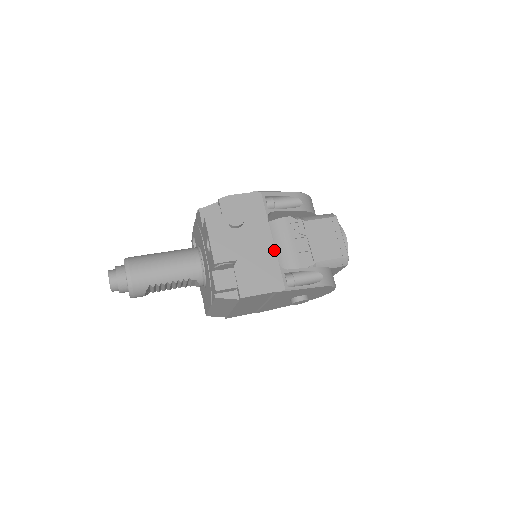
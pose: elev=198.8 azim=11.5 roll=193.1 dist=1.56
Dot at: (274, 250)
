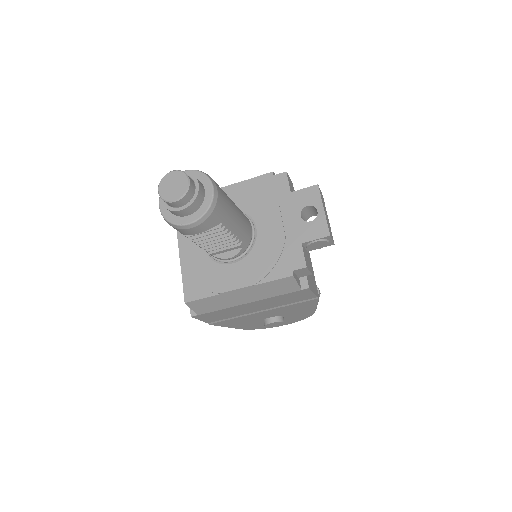
Dot at: occluded
